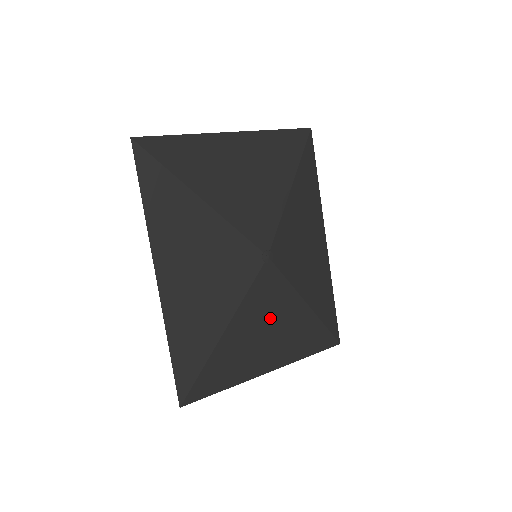
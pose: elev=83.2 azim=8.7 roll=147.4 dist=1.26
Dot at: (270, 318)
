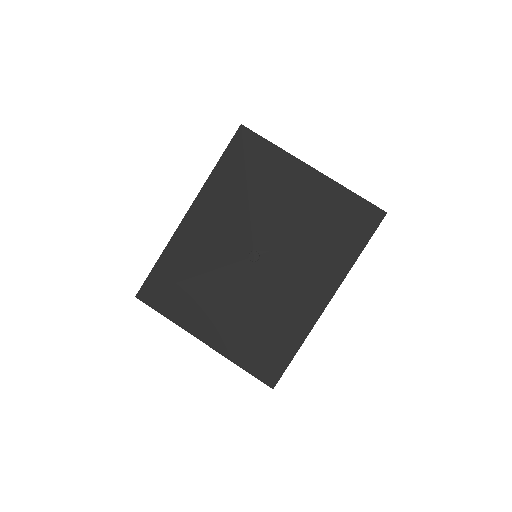
Dot at: (228, 303)
